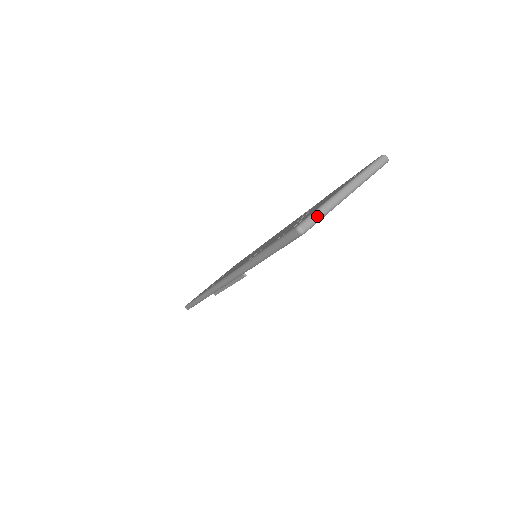
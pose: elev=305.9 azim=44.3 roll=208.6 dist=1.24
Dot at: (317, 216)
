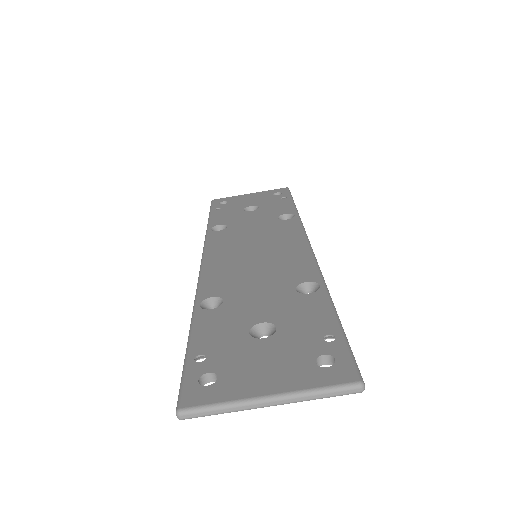
Dot at: (209, 413)
